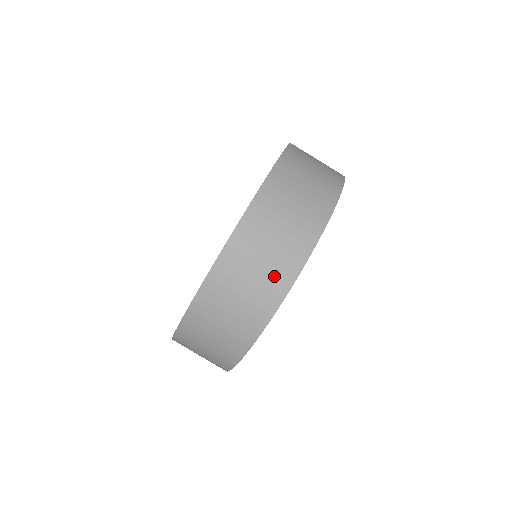
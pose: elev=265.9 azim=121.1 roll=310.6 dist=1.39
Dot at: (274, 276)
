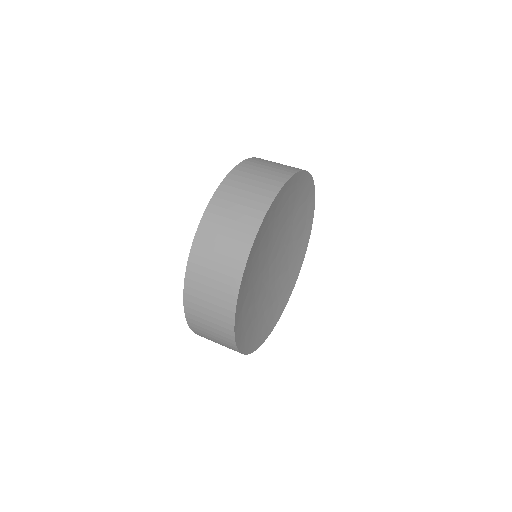
Dot at: occluded
